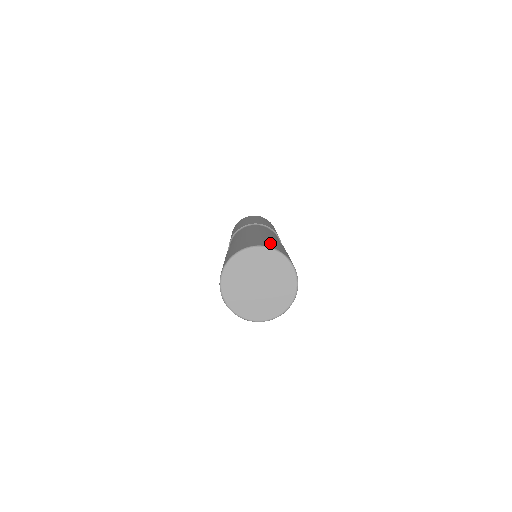
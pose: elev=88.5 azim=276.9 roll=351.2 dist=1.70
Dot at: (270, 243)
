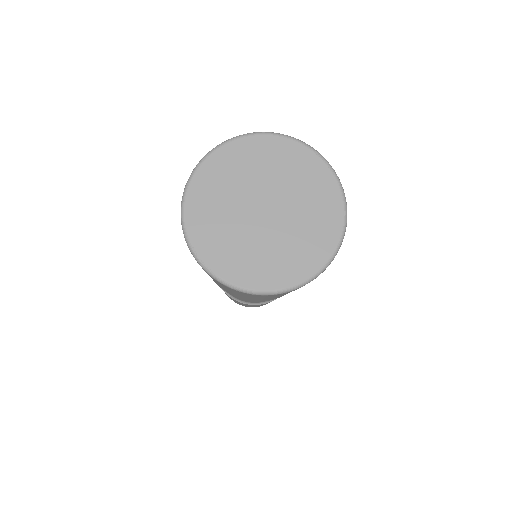
Dot at: occluded
